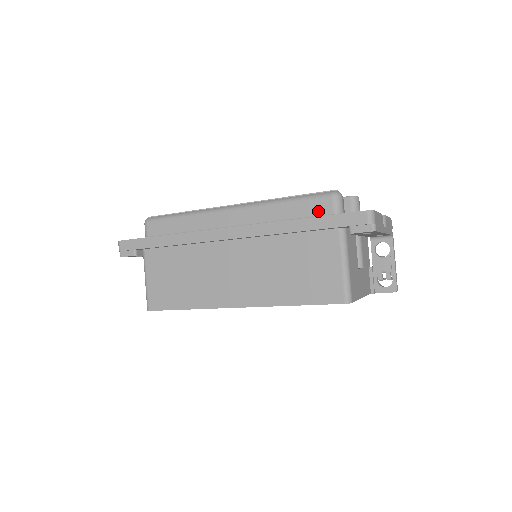
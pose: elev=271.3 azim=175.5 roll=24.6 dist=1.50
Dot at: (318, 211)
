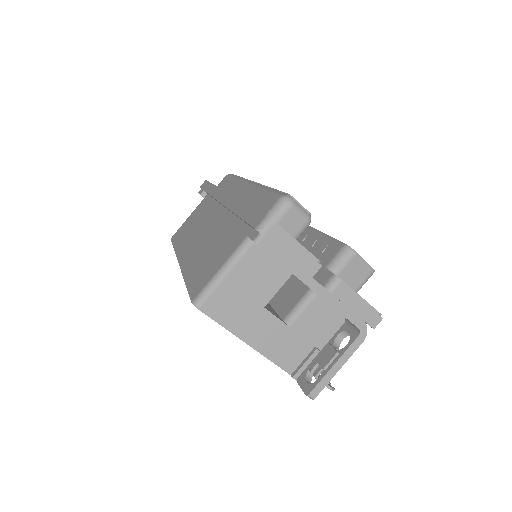
Dot at: (264, 207)
